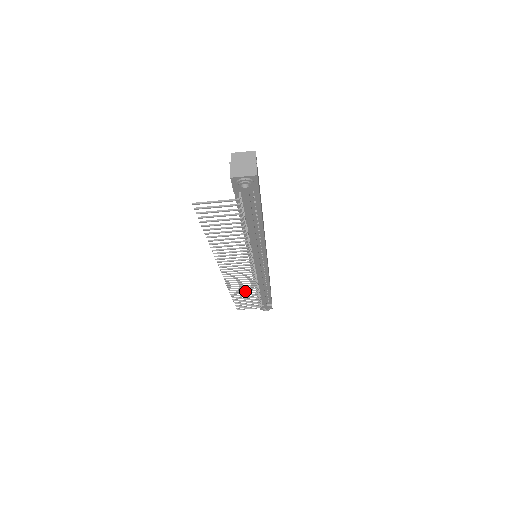
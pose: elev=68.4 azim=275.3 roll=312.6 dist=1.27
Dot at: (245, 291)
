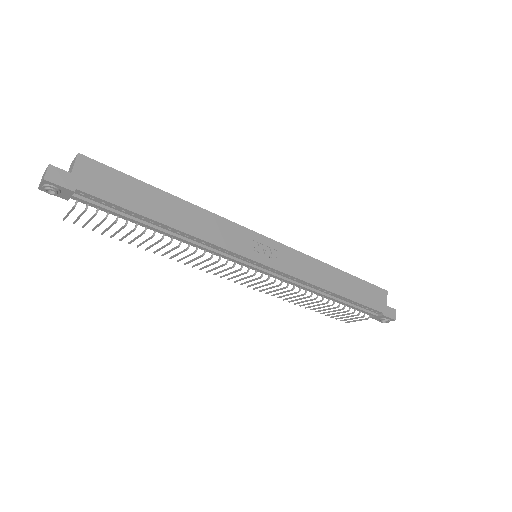
Dot at: (300, 299)
